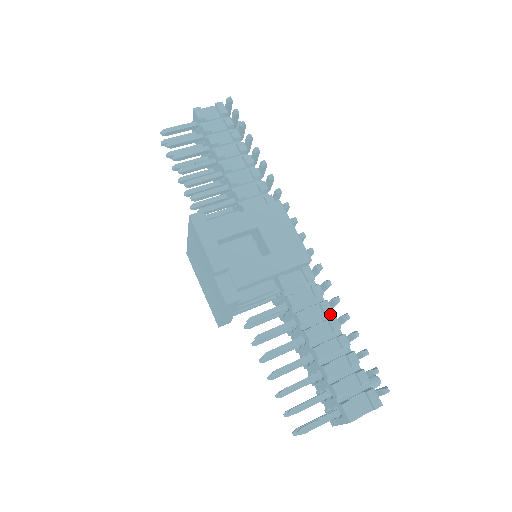
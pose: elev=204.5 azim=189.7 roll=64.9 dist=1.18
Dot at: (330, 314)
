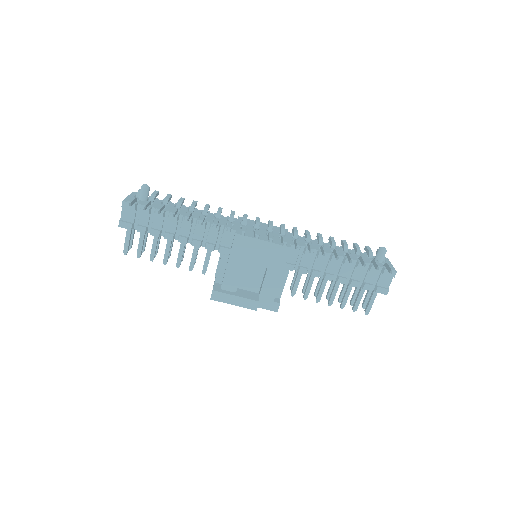
Dot at: (328, 254)
